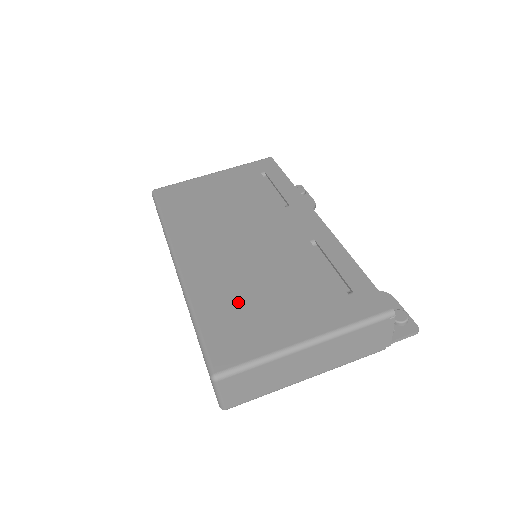
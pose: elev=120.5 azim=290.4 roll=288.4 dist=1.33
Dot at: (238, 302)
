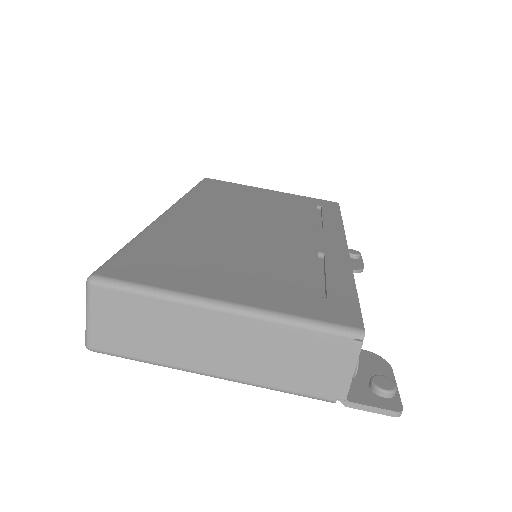
Dot at: (189, 249)
